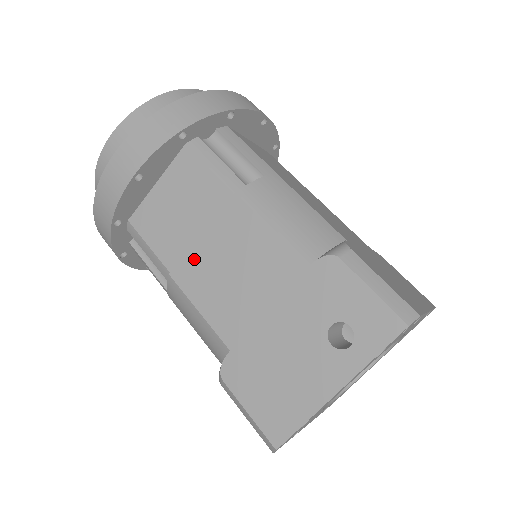
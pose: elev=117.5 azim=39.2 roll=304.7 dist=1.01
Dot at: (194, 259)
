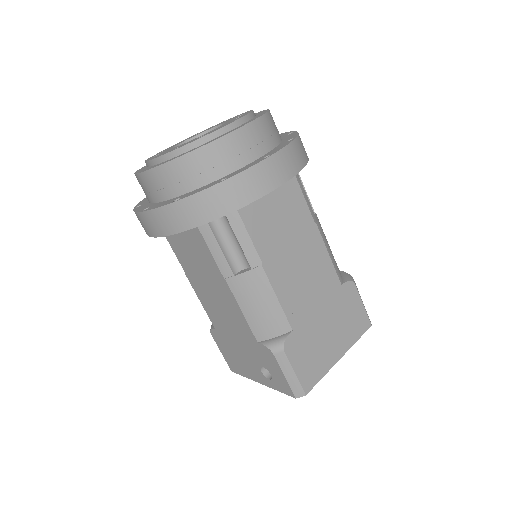
Dot at: (199, 282)
